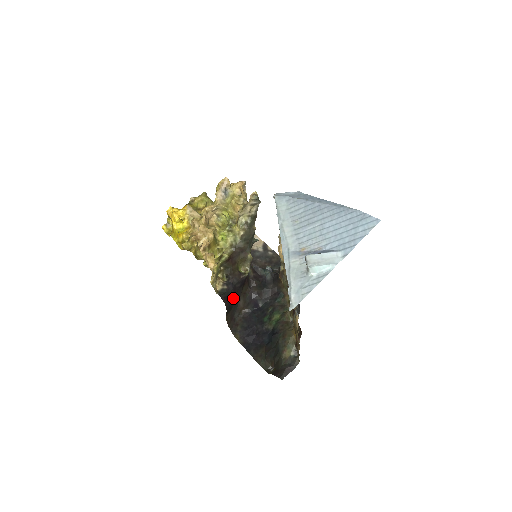
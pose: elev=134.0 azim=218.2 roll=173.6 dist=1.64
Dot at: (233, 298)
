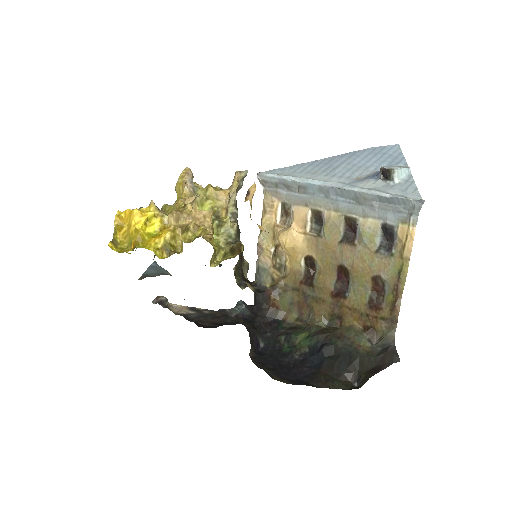
Dot at: occluded
